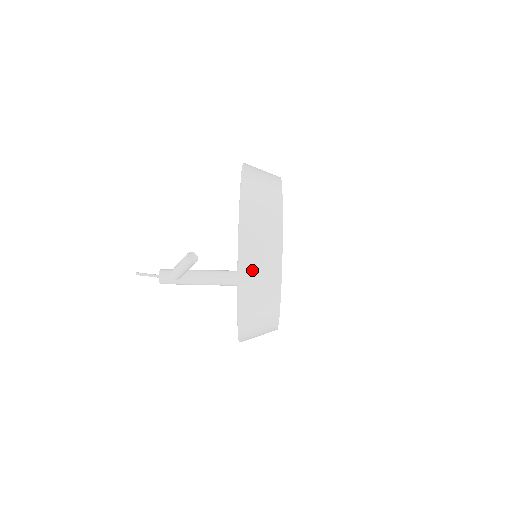
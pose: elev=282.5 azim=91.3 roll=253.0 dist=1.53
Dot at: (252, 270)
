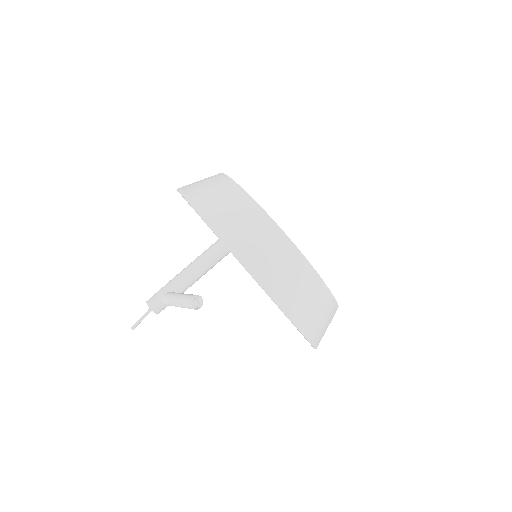
Dot at: occluded
